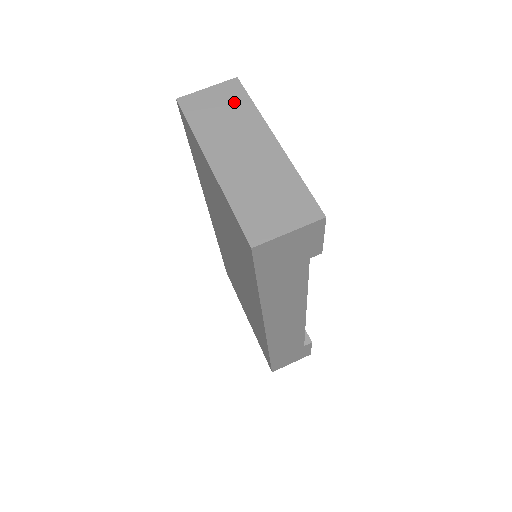
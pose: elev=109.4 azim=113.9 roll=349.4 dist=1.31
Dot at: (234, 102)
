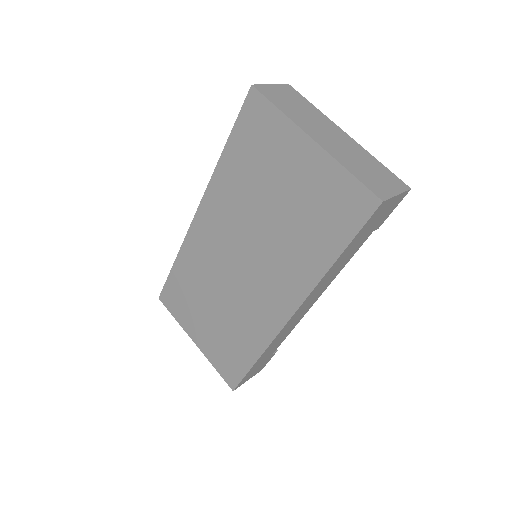
Dot at: (299, 100)
